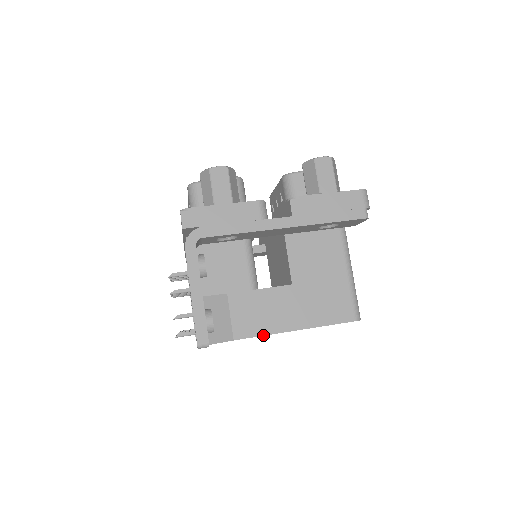
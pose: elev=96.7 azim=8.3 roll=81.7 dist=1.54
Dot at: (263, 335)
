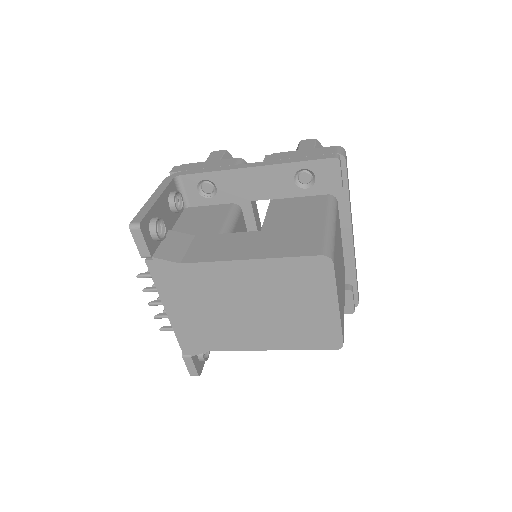
Dot at: (211, 261)
